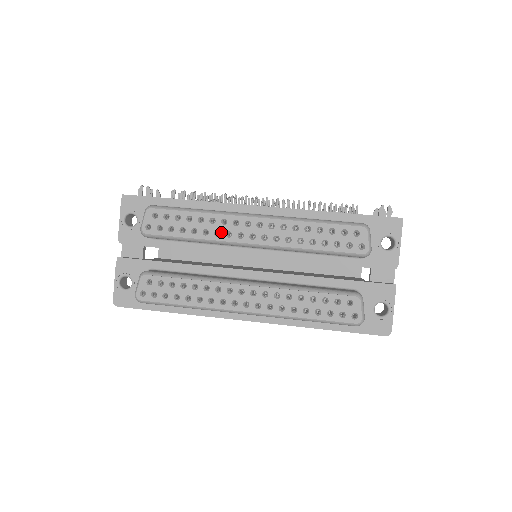
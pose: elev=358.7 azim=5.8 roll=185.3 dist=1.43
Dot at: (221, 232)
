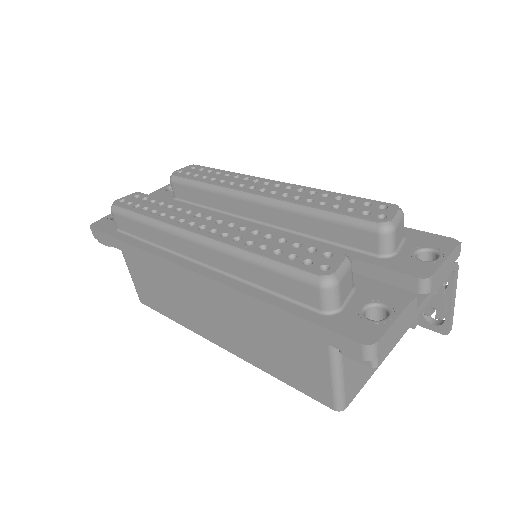
Dot at: (236, 183)
